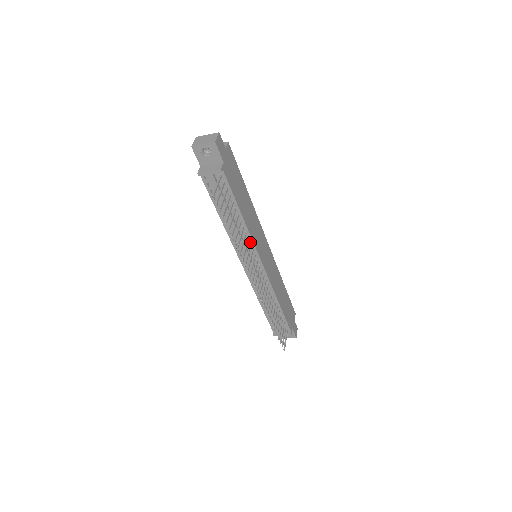
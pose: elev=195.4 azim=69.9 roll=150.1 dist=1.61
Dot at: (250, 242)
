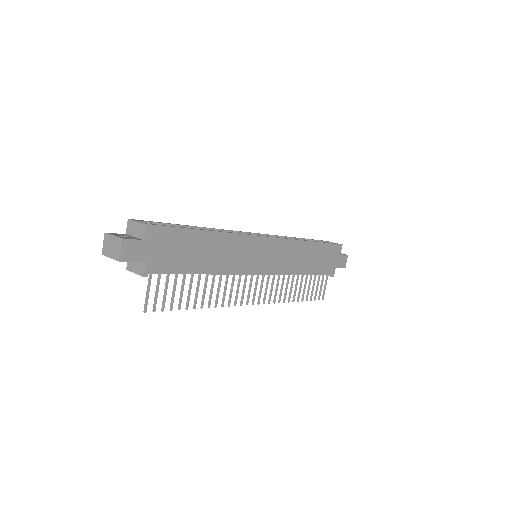
Dot at: (233, 272)
